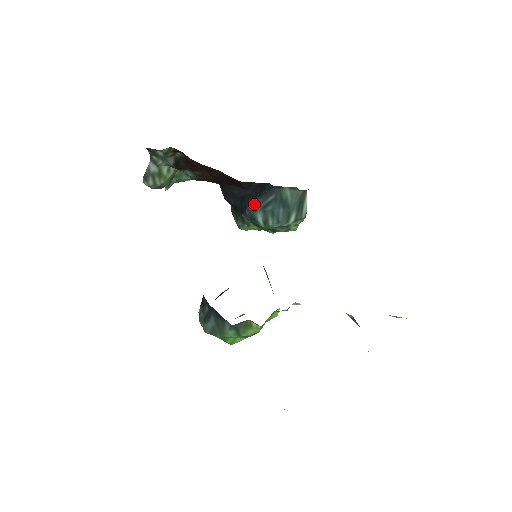
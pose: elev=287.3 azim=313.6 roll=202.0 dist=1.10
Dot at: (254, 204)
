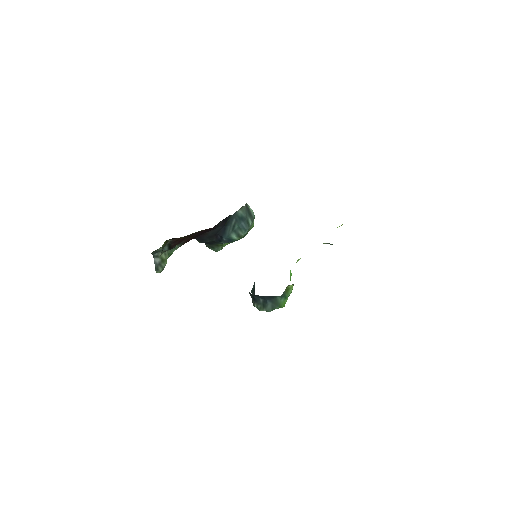
Dot at: (226, 232)
